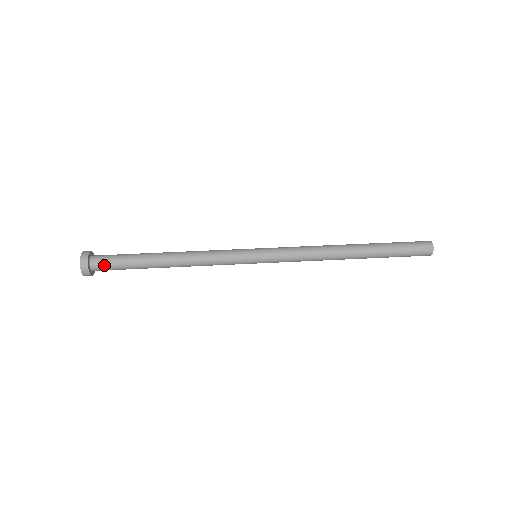
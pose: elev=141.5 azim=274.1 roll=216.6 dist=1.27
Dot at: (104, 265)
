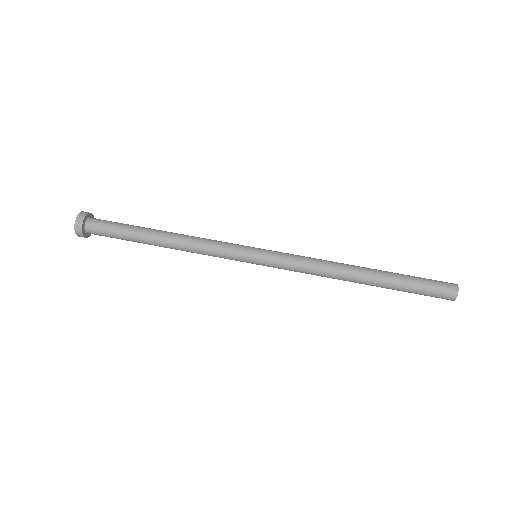
Dot at: (99, 235)
